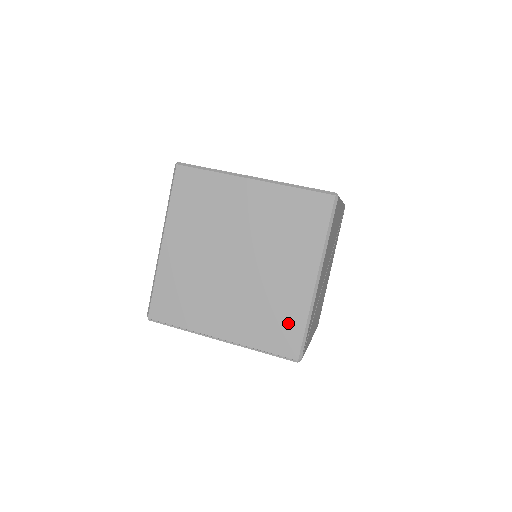
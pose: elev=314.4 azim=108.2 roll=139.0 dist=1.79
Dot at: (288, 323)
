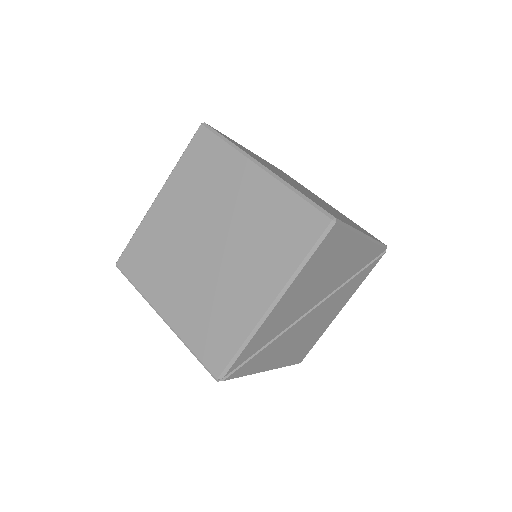
Dot at: (225, 335)
